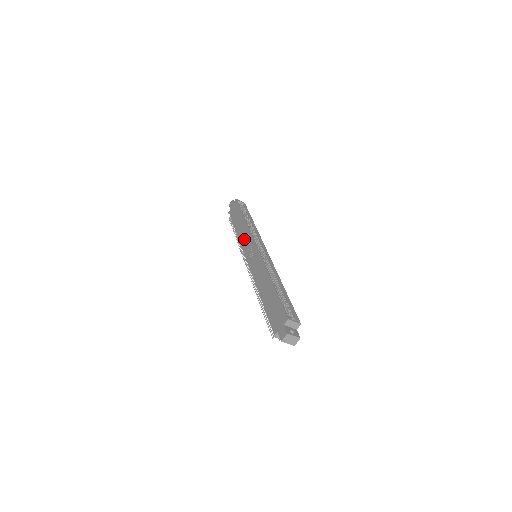
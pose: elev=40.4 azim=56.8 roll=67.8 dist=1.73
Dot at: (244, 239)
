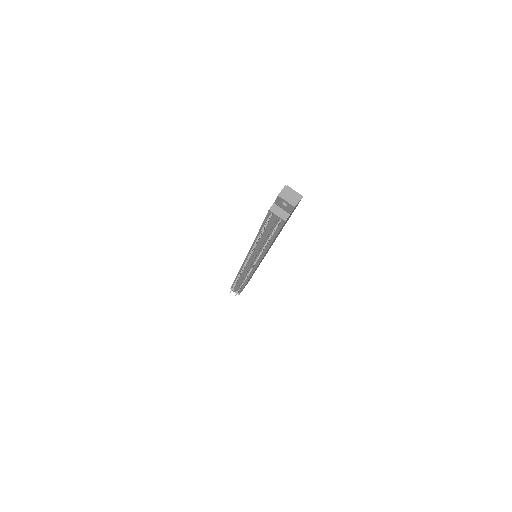
Dot at: occluded
